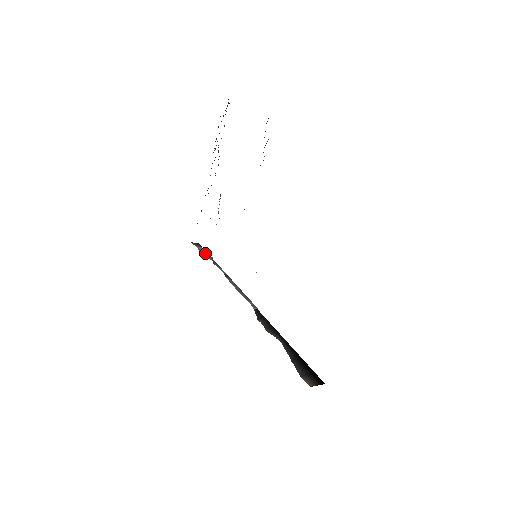
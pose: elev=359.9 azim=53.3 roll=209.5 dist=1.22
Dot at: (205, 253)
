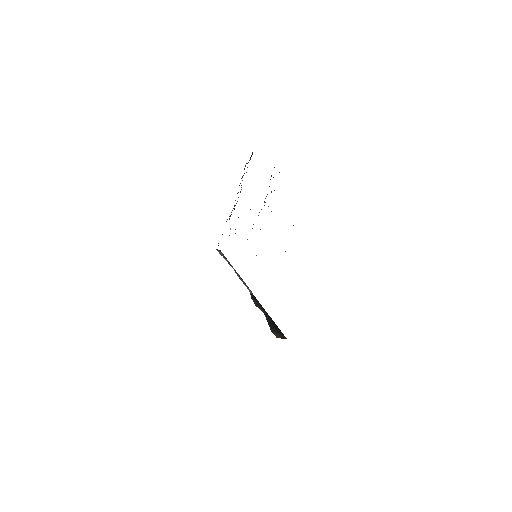
Dot at: (224, 257)
